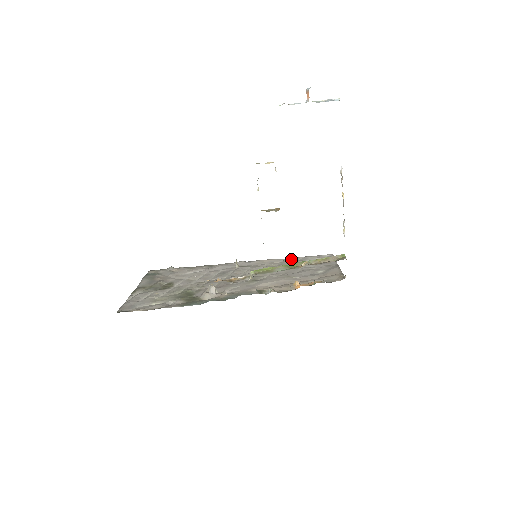
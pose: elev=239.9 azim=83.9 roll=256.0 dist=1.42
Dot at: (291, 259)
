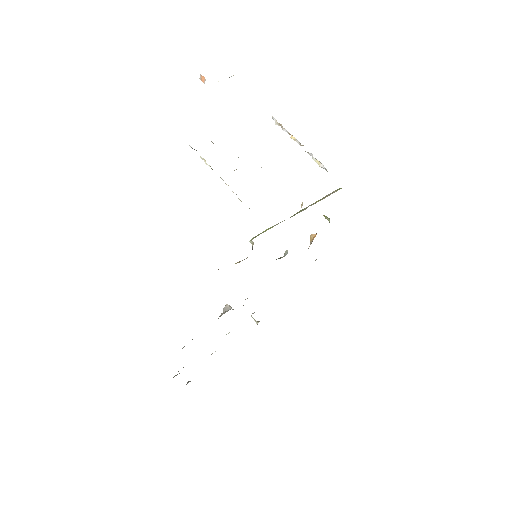
Dot at: occluded
